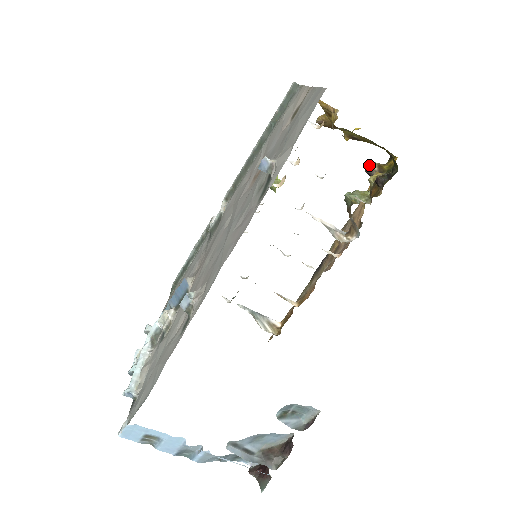
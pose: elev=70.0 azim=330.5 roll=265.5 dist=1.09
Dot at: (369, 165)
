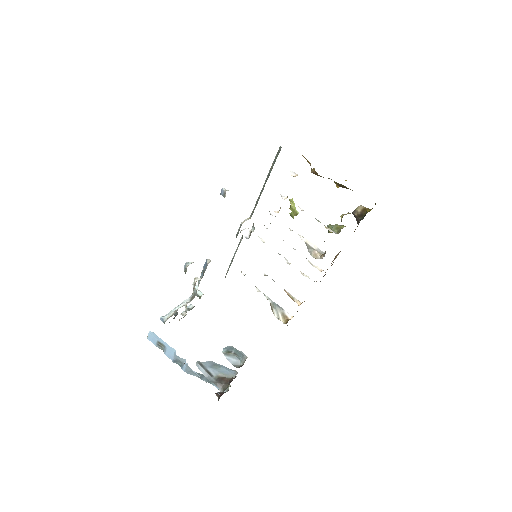
Dot at: (356, 208)
